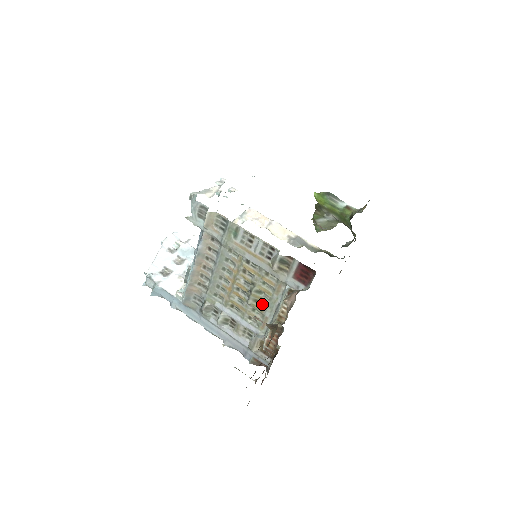
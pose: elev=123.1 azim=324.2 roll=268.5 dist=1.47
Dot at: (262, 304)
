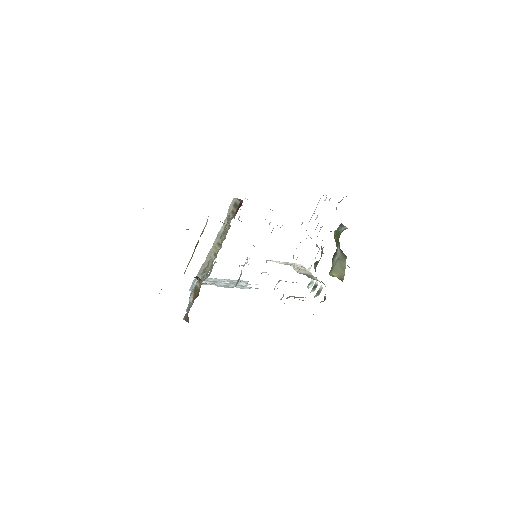
Dot at: occluded
